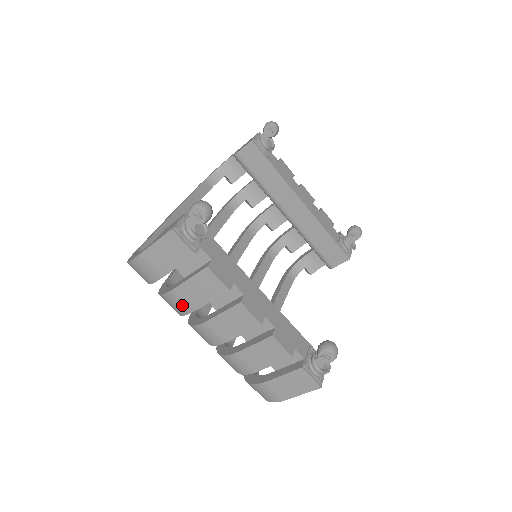
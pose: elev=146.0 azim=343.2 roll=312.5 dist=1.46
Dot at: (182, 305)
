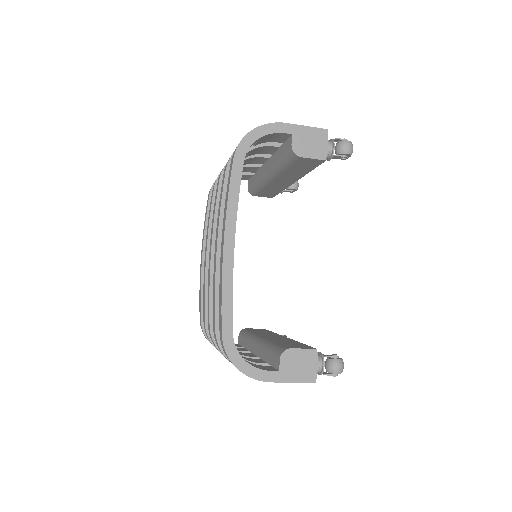
Dot at: occluded
